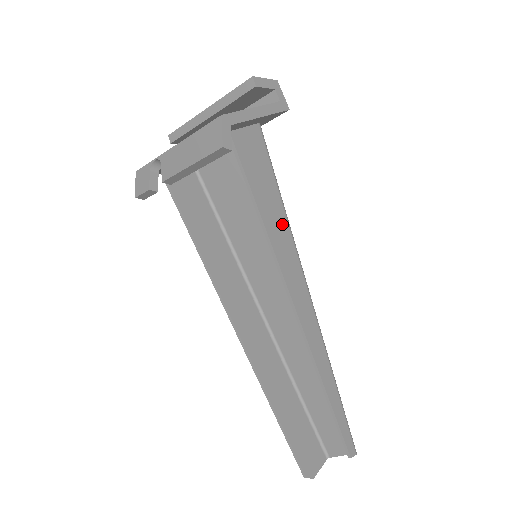
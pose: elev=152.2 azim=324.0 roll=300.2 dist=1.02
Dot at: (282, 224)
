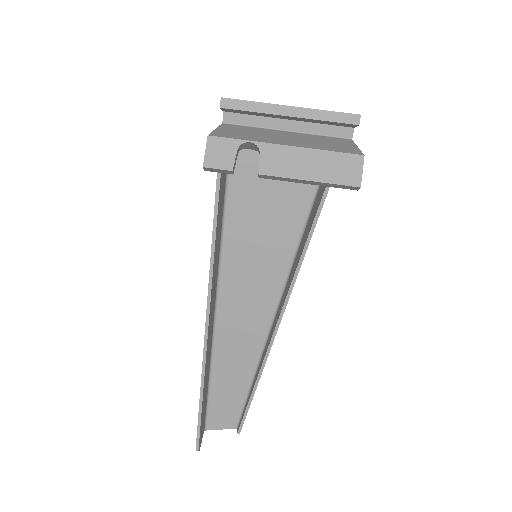
Dot at: occluded
